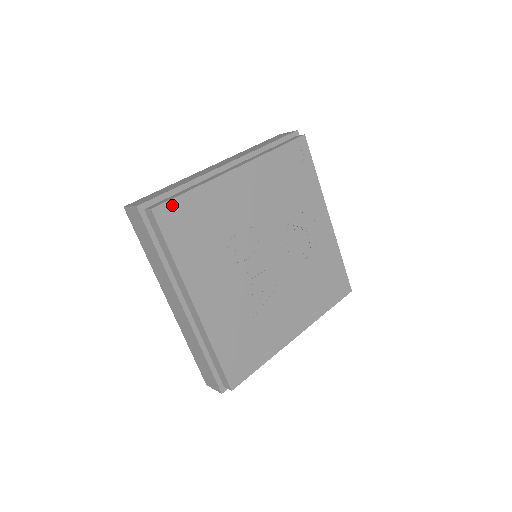
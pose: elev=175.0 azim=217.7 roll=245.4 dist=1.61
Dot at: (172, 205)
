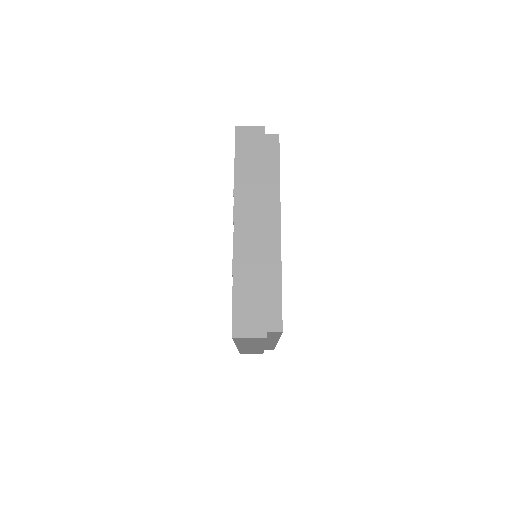
Dot at: occluded
